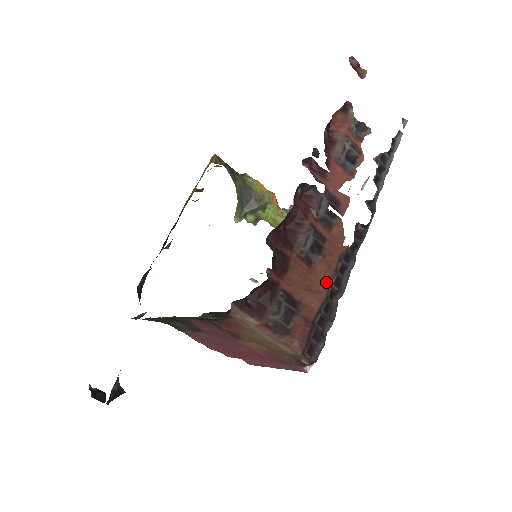
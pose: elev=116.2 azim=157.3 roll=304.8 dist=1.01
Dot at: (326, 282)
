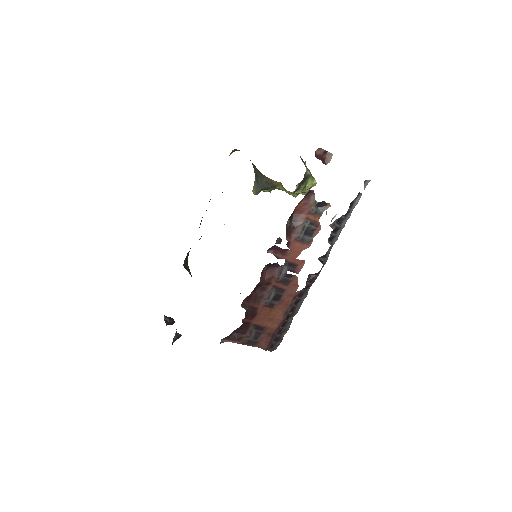
Dot at: (284, 313)
